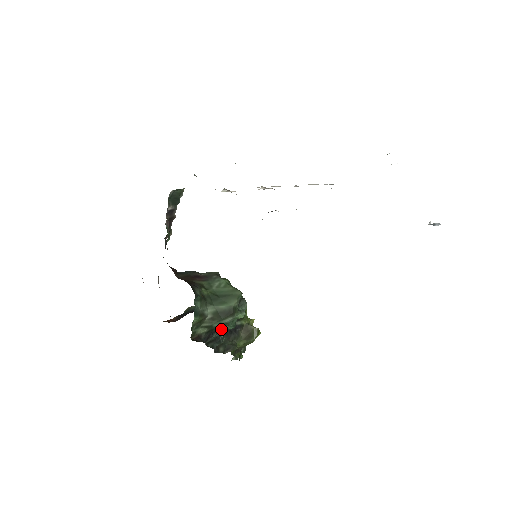
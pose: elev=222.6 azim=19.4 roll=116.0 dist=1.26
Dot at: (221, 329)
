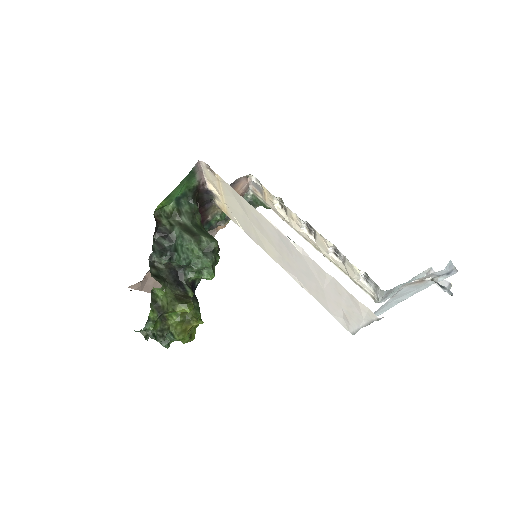
Dot at: (175, 247)
